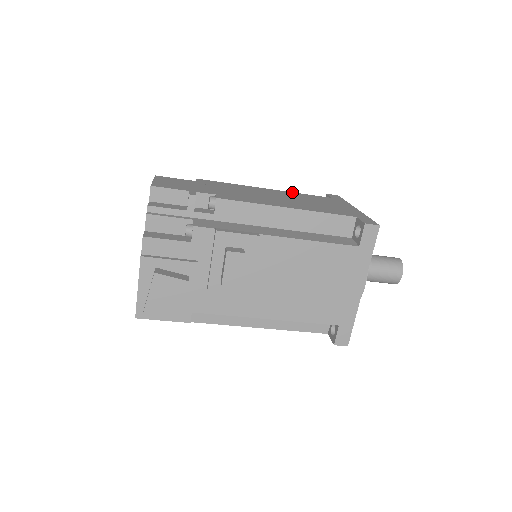
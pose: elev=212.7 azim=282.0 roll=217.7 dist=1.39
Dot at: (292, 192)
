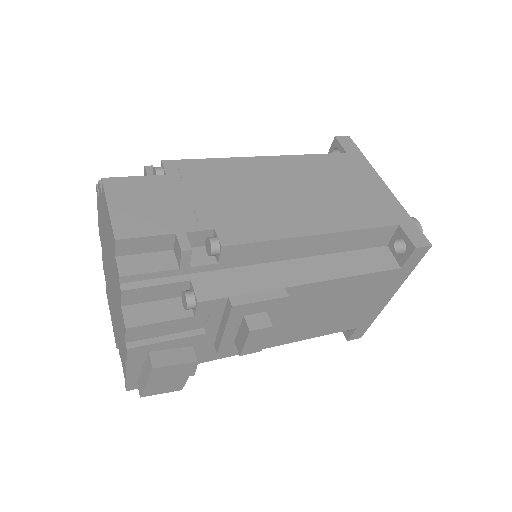
Dot at: (297, 155)
